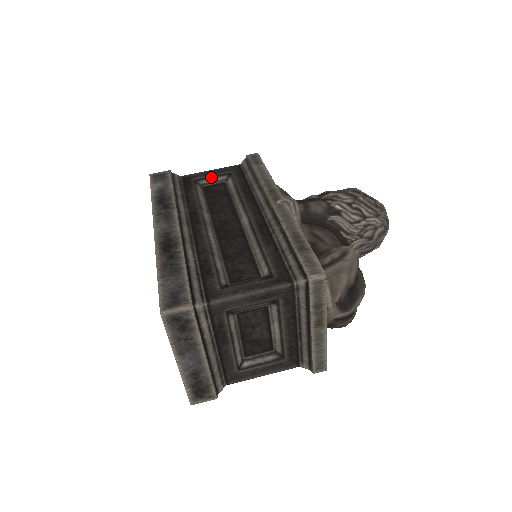
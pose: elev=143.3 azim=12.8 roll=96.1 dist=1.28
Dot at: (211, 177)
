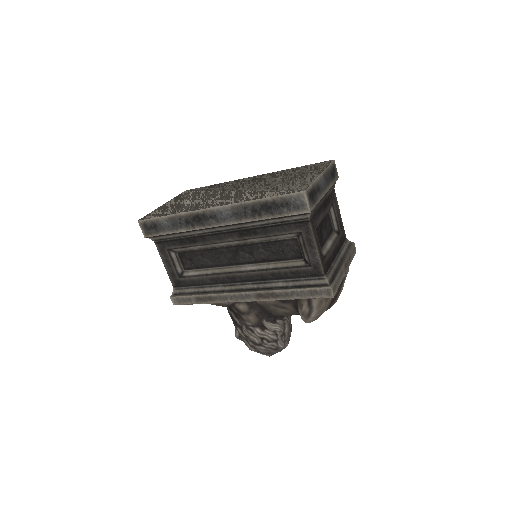
Dot at: occluded
